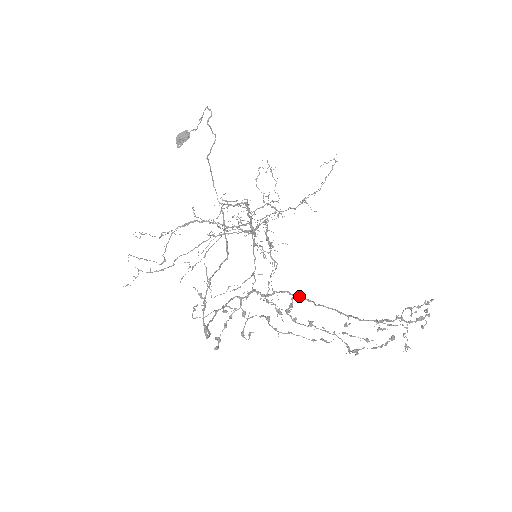
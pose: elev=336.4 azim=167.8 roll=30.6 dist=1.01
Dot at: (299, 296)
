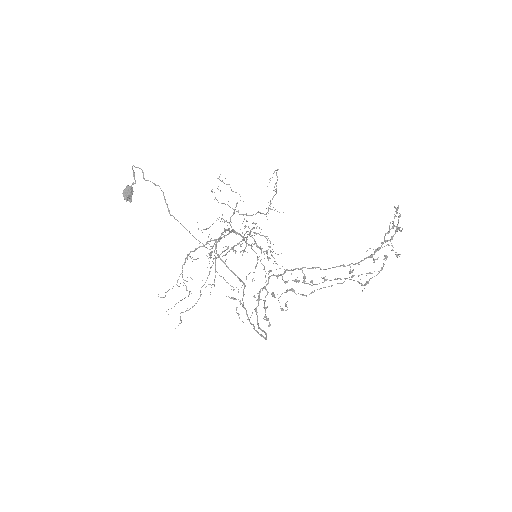
Dot at: occluded
